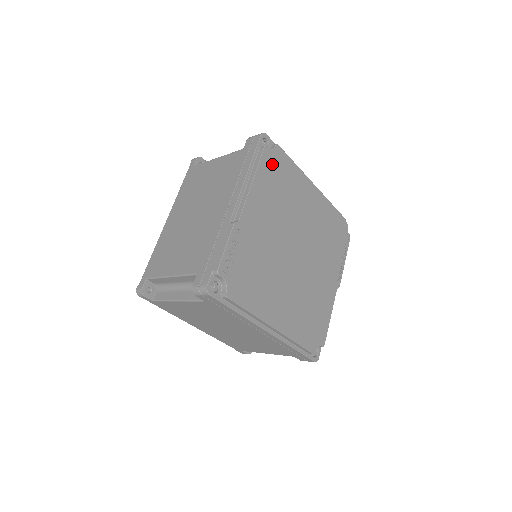
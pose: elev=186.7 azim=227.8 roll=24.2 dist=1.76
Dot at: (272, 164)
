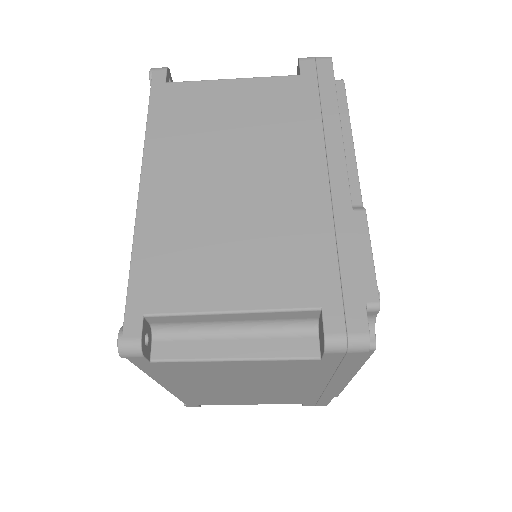
Dot at: occluded
